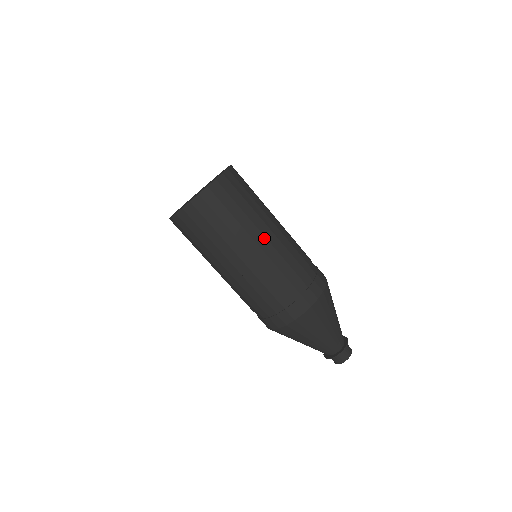
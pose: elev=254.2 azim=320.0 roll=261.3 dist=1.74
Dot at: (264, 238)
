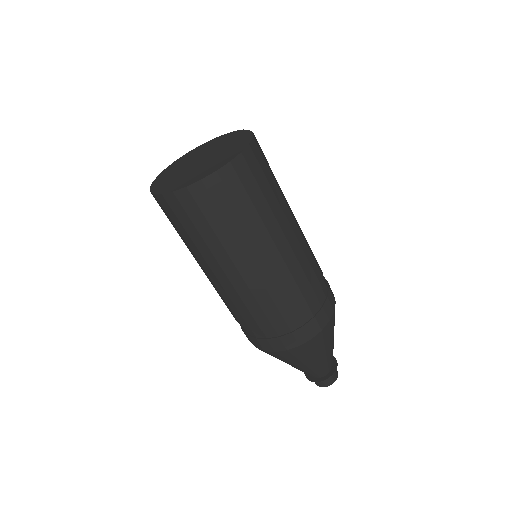
Dot at: (264, 260)
